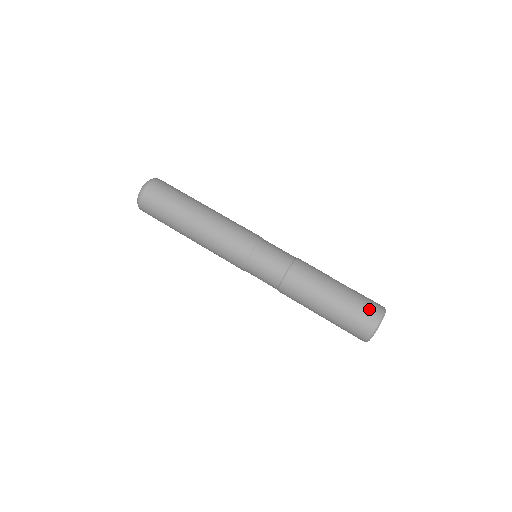
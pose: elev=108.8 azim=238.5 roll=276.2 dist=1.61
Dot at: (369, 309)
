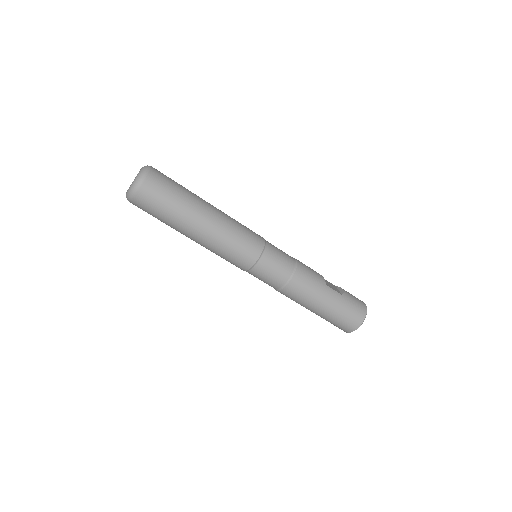
Dot at: (353, 318)
